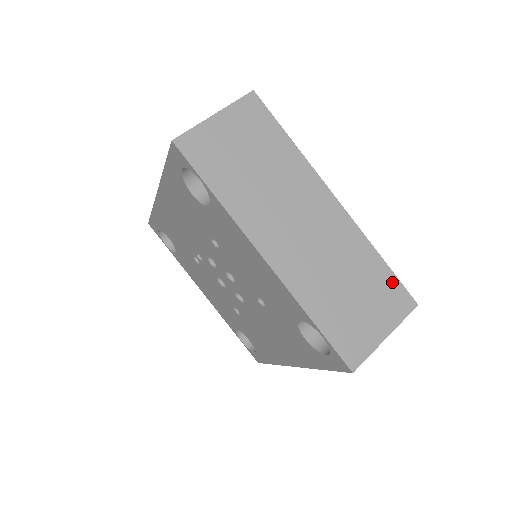
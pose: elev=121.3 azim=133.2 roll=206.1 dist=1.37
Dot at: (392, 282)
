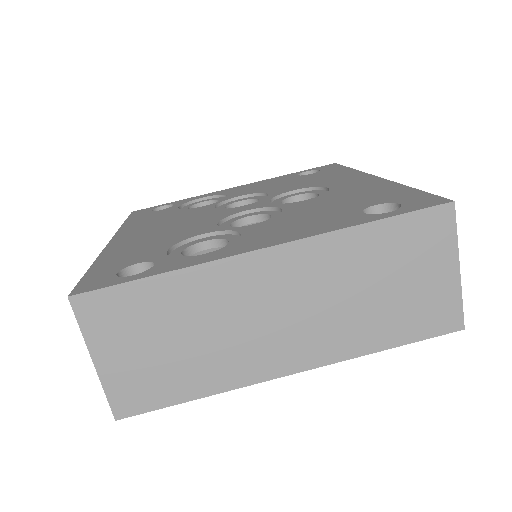
Dot at: (407, 224)
